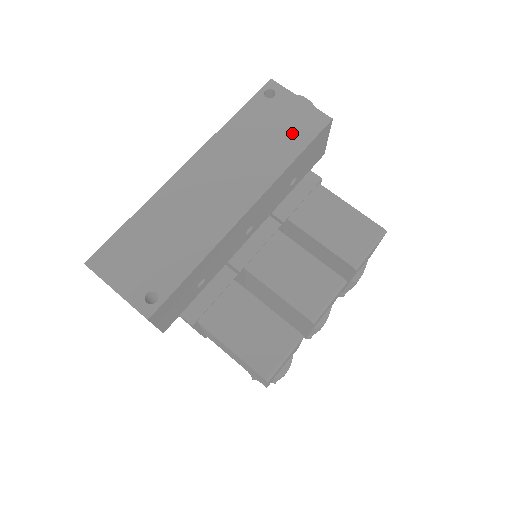
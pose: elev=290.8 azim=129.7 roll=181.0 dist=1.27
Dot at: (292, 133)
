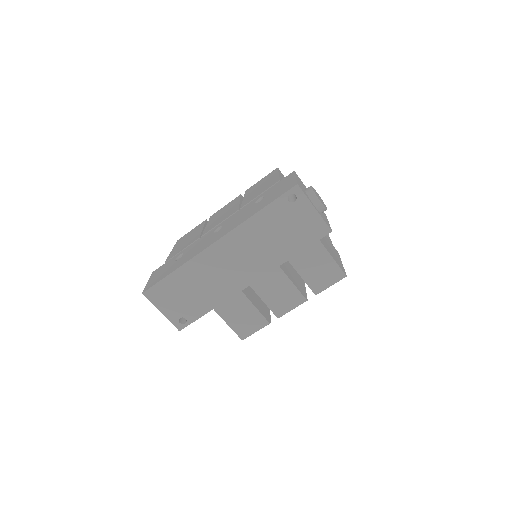
Dot at: (298, 236)
